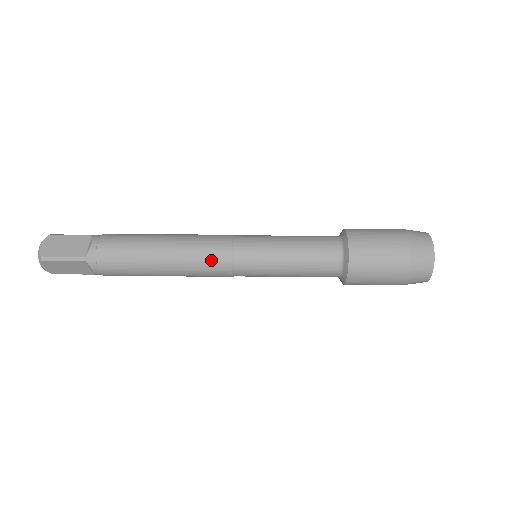
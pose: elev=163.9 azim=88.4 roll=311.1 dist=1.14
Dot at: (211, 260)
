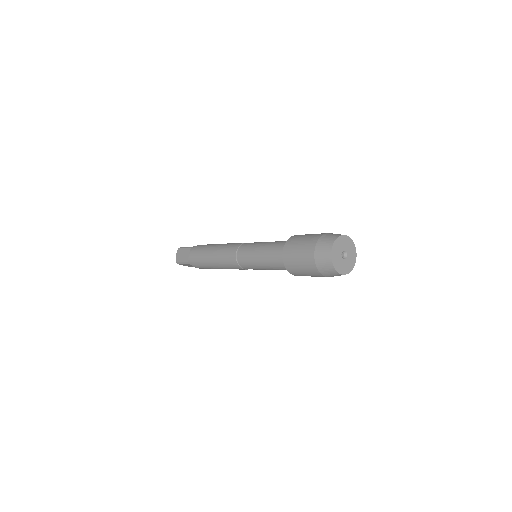
Dot at: (230, 263)
